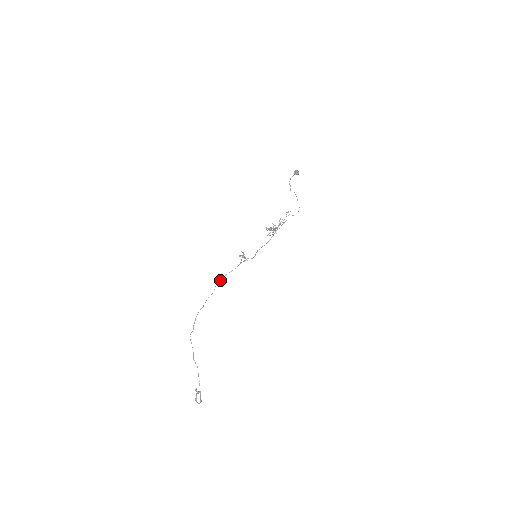
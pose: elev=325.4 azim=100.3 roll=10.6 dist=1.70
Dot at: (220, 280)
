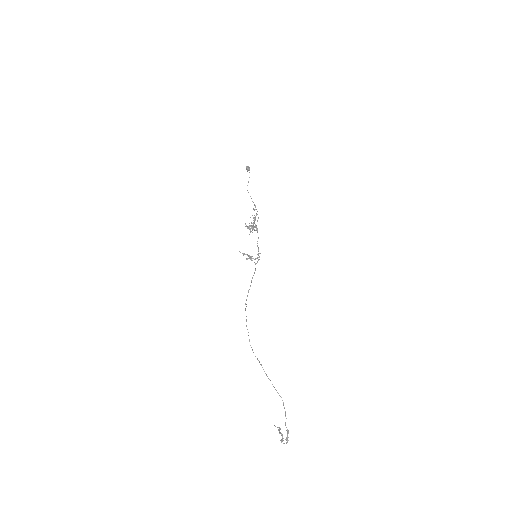
Dot at: (250, 285)
